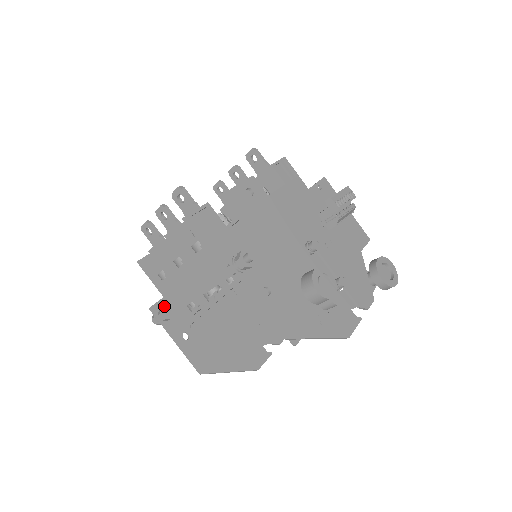
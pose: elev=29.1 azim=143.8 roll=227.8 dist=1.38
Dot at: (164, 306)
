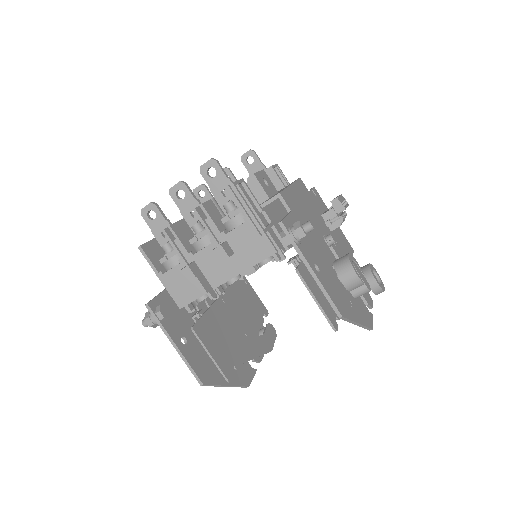
Dot at: occluded
